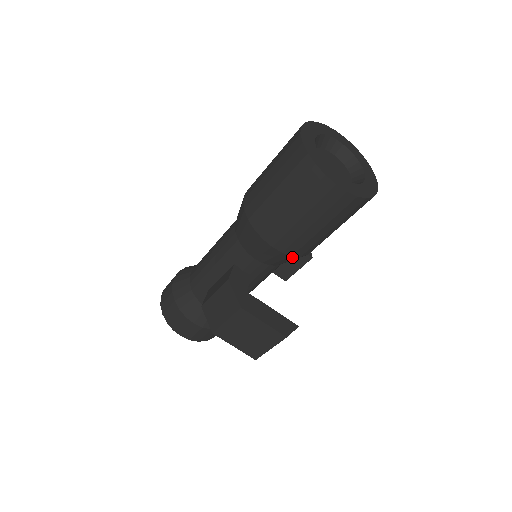
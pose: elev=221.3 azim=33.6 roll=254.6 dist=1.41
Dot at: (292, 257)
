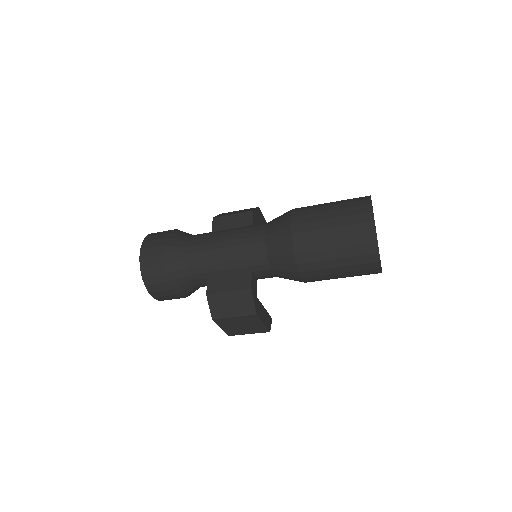
Dot at: occluded
